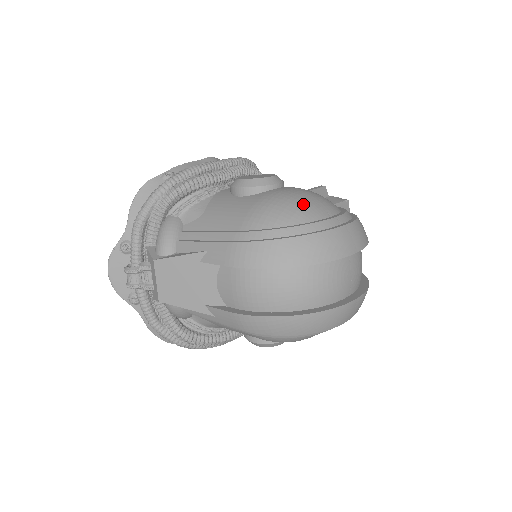
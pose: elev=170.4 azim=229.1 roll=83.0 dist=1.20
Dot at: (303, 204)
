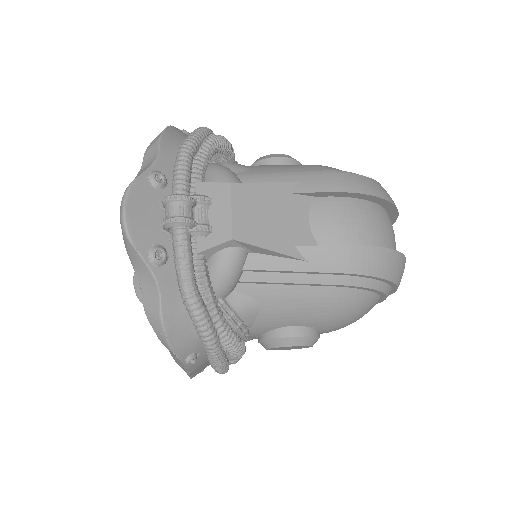
Dot at: occluded
